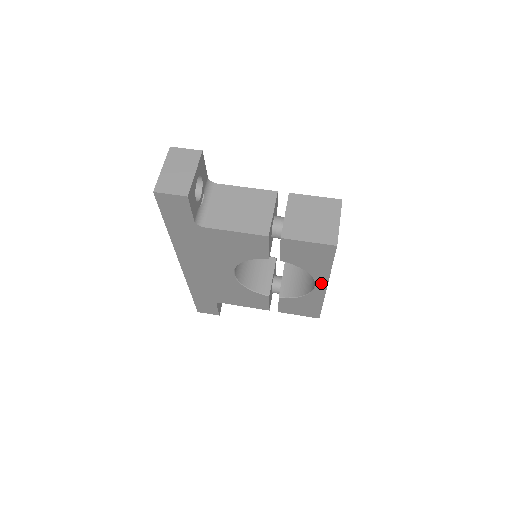
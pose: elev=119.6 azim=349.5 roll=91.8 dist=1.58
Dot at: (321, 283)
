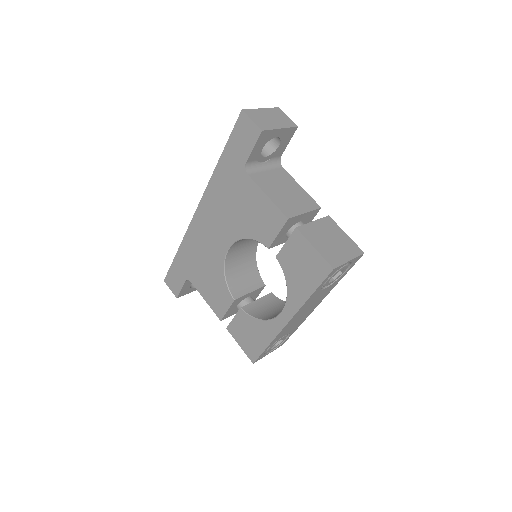
Dot at: (288, 312)
